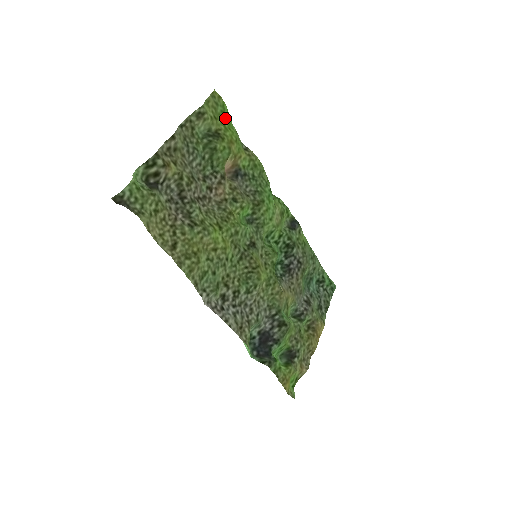
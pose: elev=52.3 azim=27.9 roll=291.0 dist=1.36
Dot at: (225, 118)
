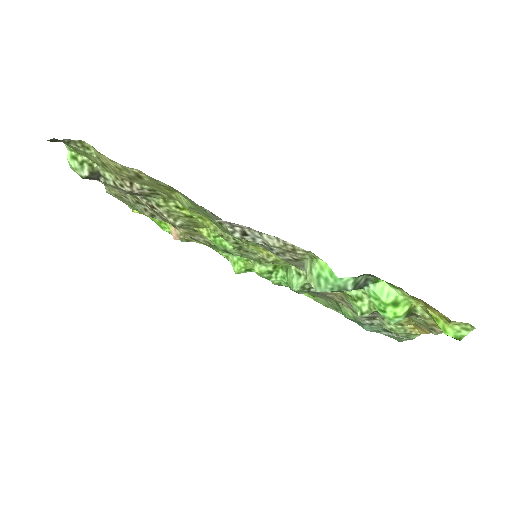
Dot at: (152, 218)
